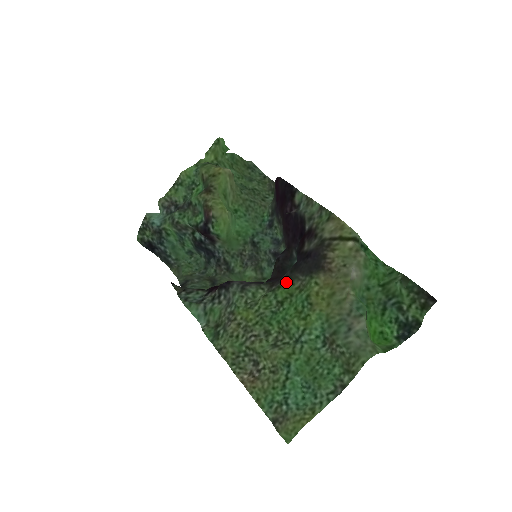
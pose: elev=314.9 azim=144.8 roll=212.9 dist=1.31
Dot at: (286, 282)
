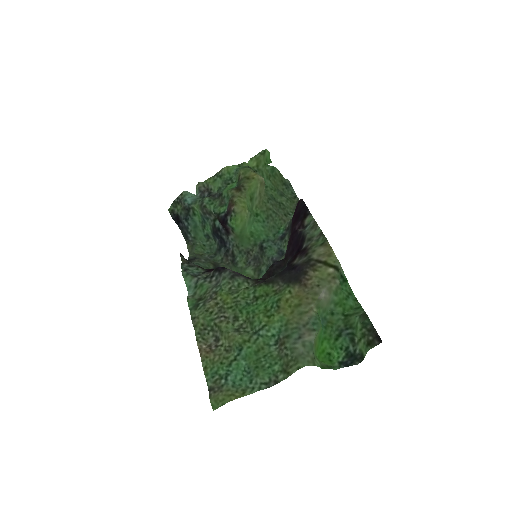
Dot at: (268, 283)
